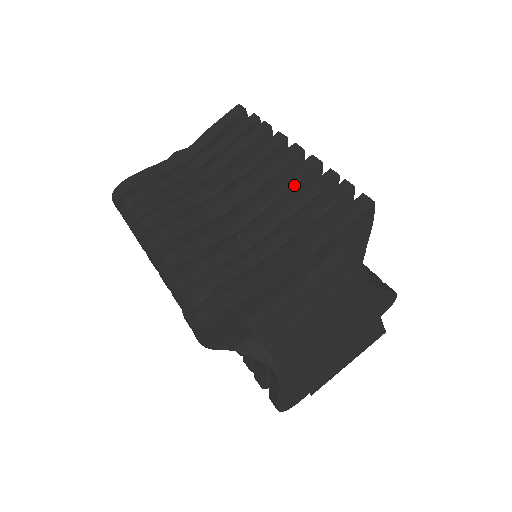
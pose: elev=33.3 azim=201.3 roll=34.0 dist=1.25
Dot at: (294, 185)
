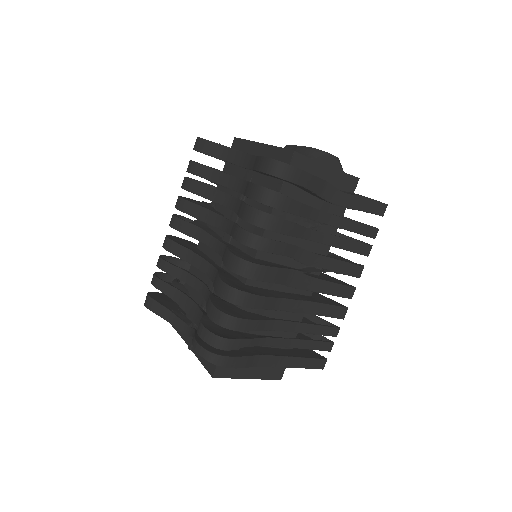
Dot at: (325, 316)
